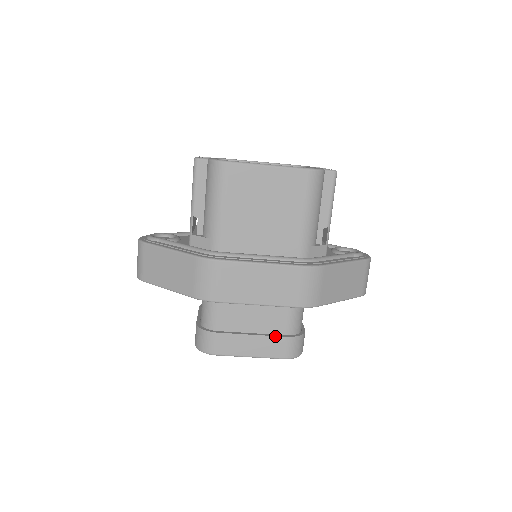
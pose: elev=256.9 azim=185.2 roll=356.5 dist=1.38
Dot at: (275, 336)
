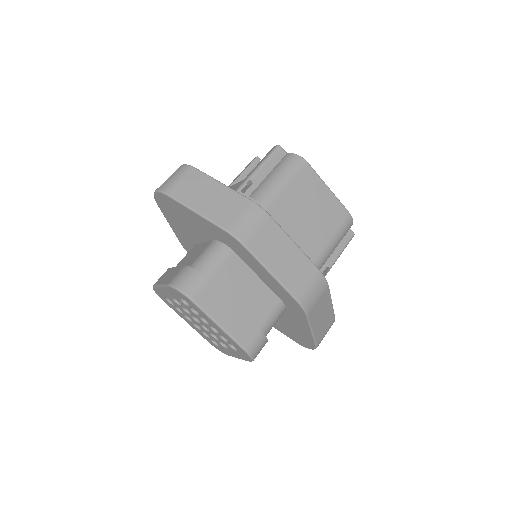
Dot at: (252, 322)
